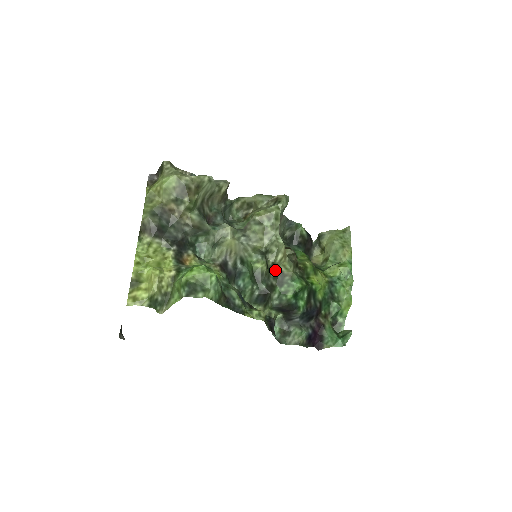
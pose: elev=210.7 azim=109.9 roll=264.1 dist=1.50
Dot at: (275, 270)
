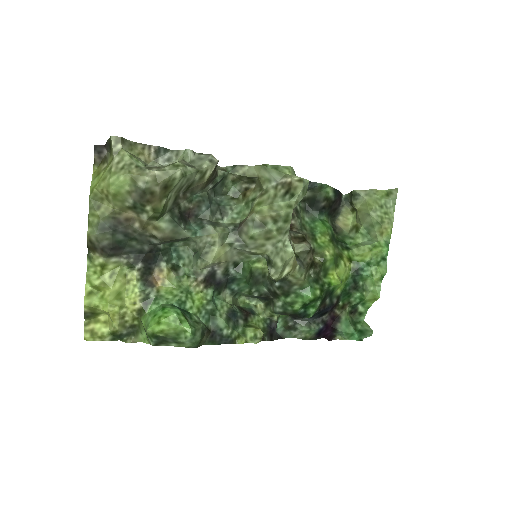
Dot at: (280, 280)
